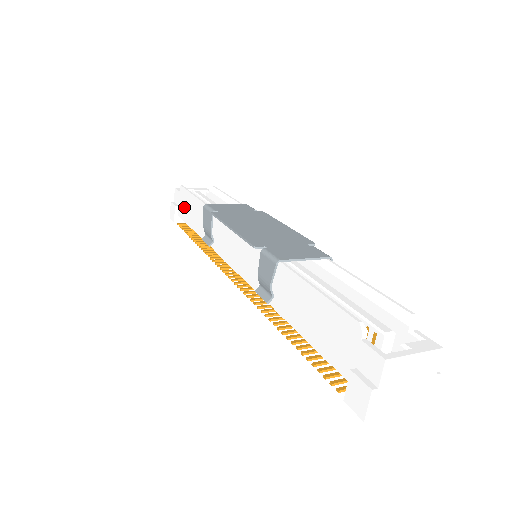
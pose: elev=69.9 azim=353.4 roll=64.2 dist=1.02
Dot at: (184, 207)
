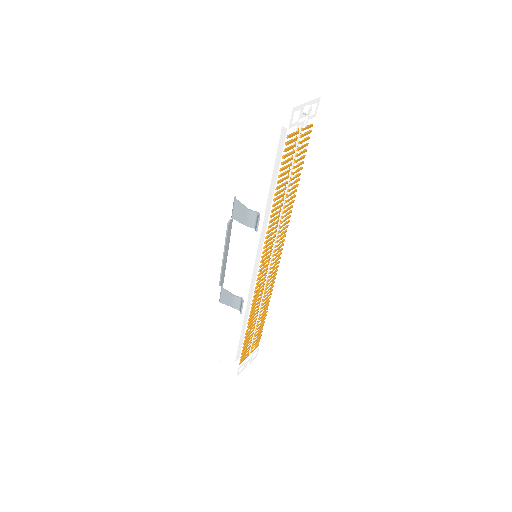
Dot at: (227, 346)
